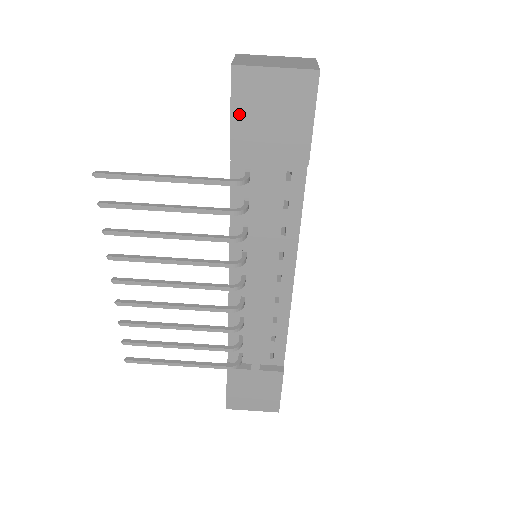
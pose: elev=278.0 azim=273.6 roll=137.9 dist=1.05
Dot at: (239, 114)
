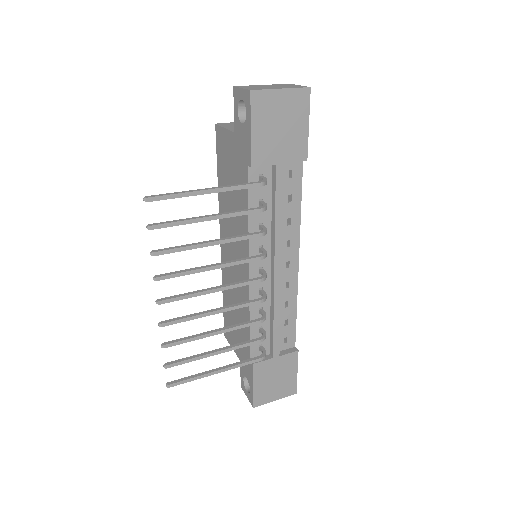
Dot at: (257, 128)
